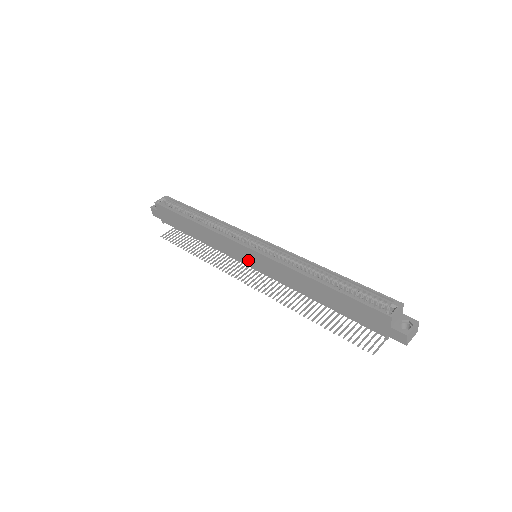
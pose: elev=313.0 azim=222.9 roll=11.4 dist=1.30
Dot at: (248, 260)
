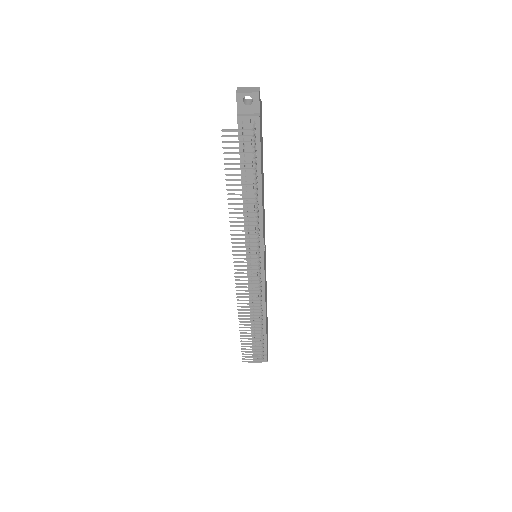
Dot at: occluded
